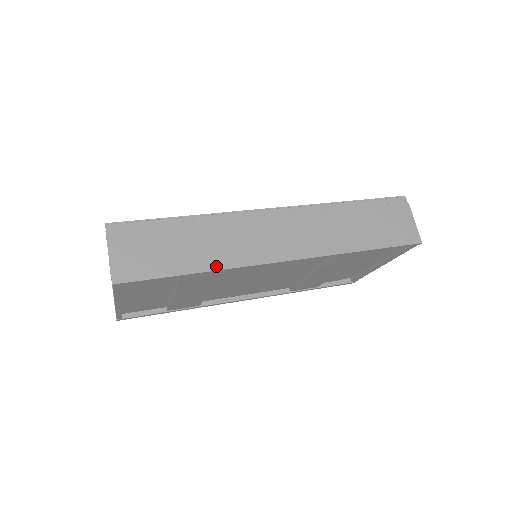
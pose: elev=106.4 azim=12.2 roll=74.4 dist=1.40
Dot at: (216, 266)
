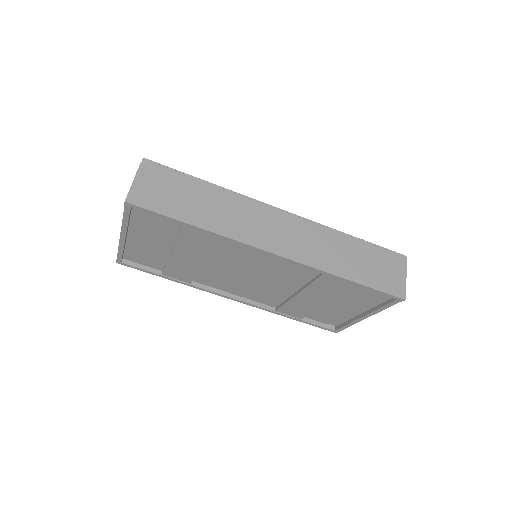
Dot at: (215, 229)
